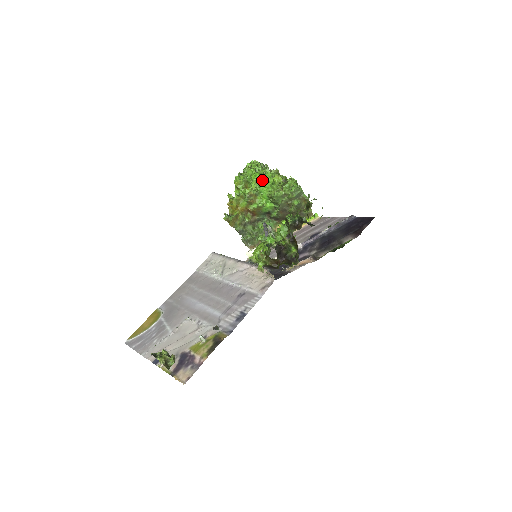
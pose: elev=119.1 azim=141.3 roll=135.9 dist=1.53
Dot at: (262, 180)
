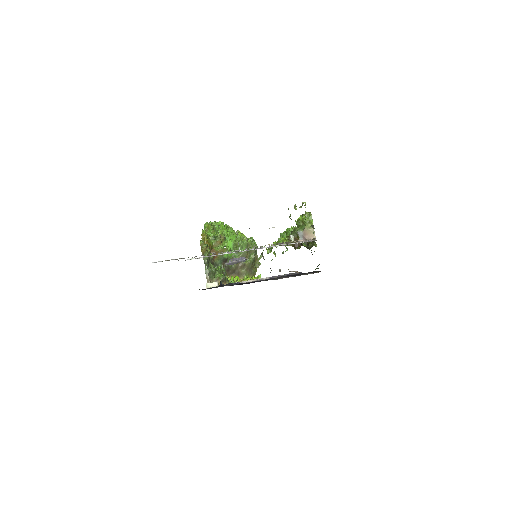
Dot at: (229, 231)
